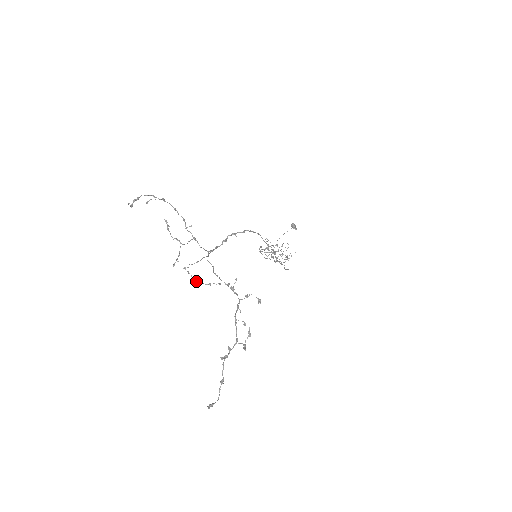
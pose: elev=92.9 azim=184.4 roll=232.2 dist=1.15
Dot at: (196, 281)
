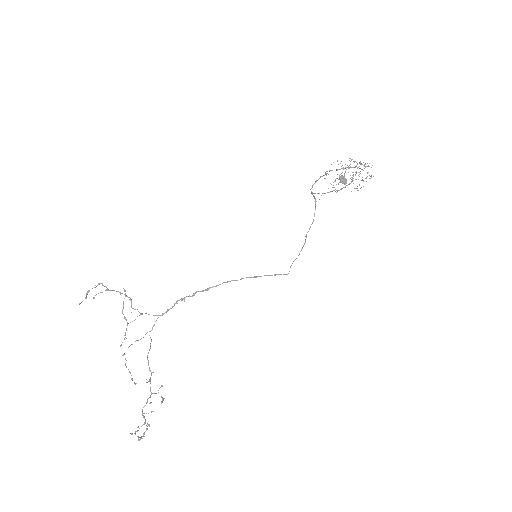
Dot at: (128, 369)
